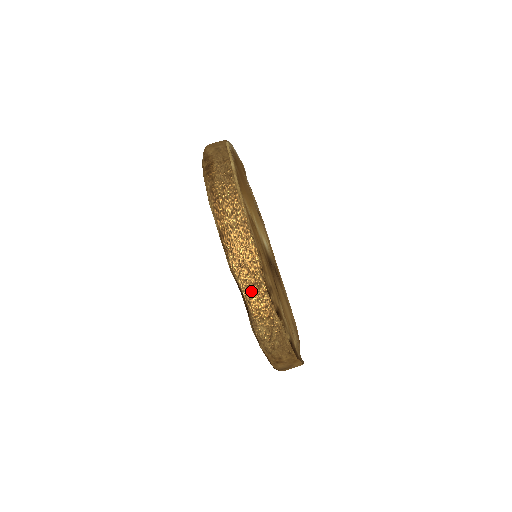
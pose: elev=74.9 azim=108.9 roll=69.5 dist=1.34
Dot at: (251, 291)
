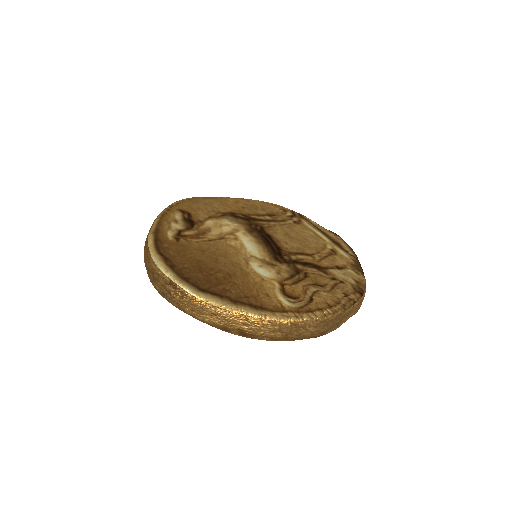
Dot at: (349, 316)
